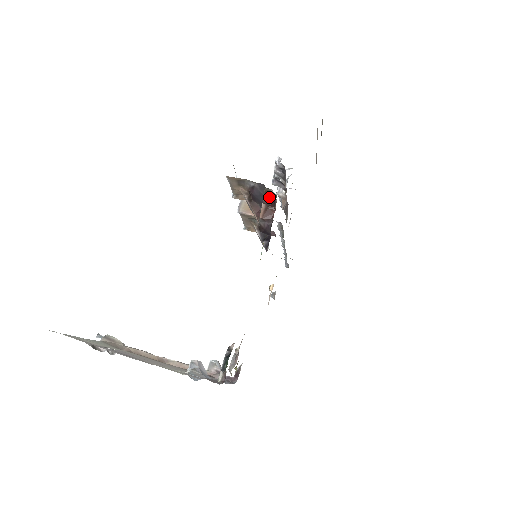
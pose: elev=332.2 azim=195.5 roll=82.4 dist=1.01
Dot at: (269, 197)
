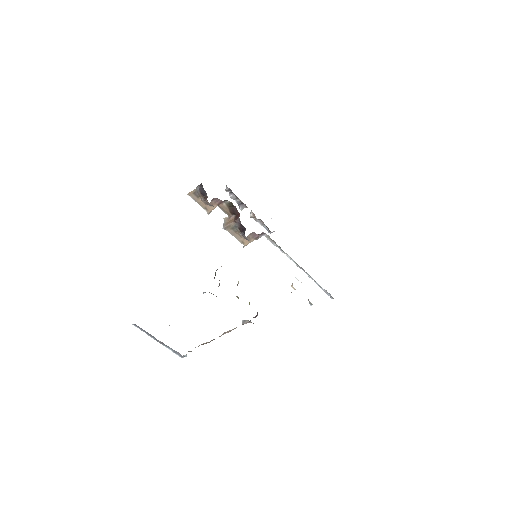
Dot at: (232, 209)
